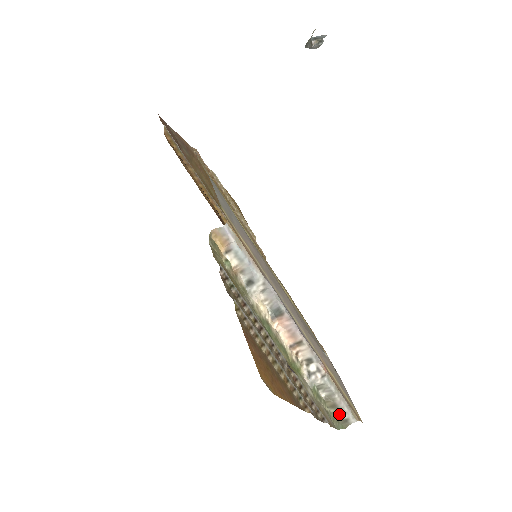
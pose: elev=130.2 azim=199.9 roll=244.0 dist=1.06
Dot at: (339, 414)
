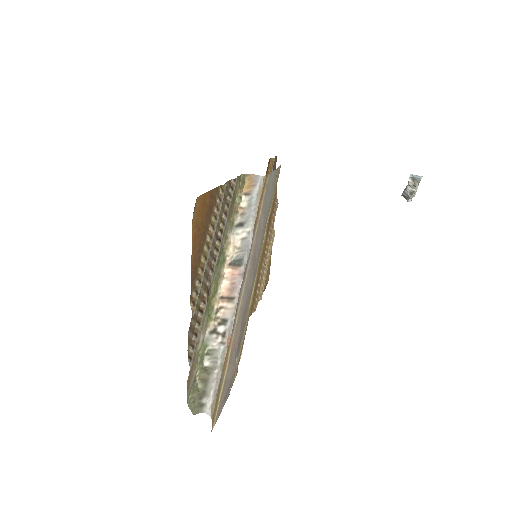
Dot at: (202, 394)
